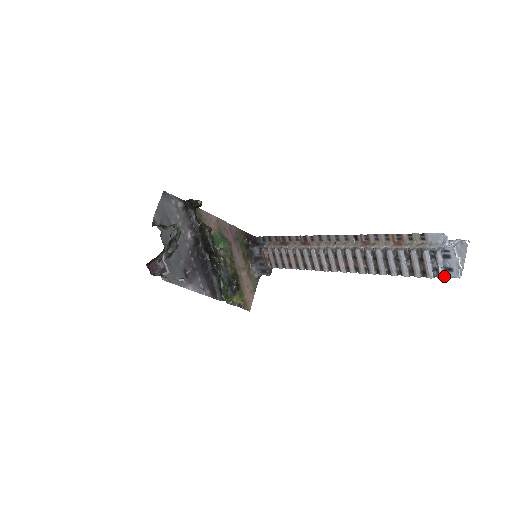
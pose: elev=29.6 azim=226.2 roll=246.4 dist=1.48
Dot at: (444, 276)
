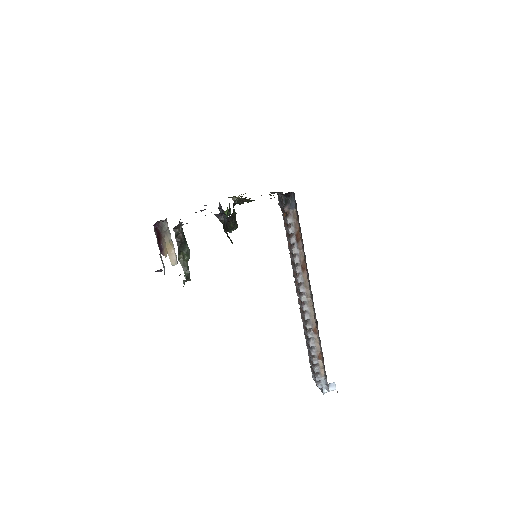
Dot at: (313, 379)
